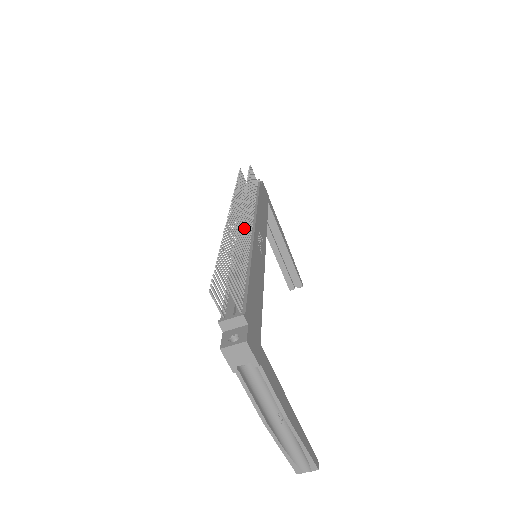
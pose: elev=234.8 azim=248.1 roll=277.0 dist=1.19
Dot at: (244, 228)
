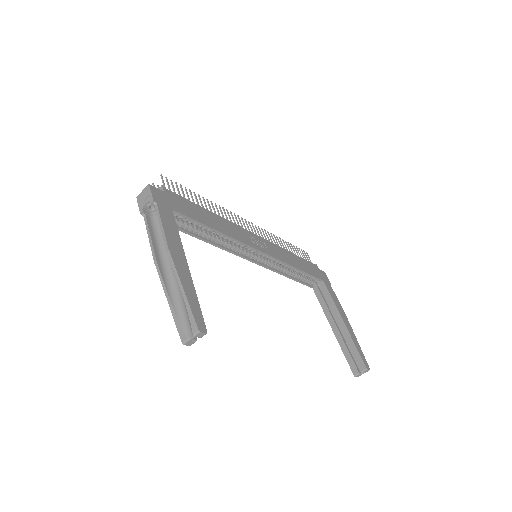
Dot at: (236, 220)
